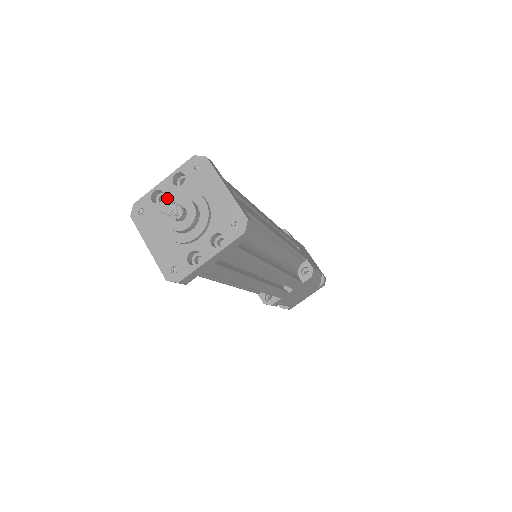
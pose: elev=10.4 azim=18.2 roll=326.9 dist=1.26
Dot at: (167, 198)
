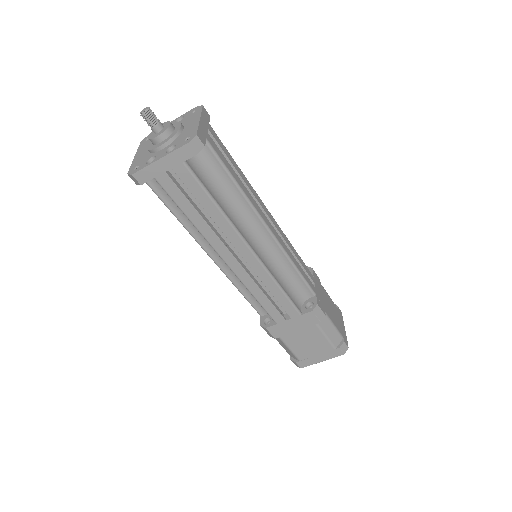
Dot at: occluded
